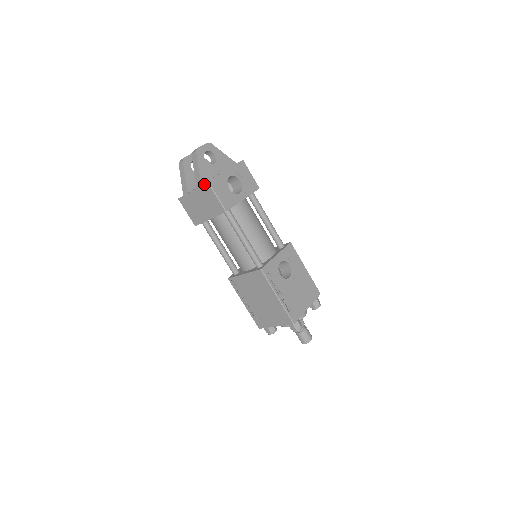
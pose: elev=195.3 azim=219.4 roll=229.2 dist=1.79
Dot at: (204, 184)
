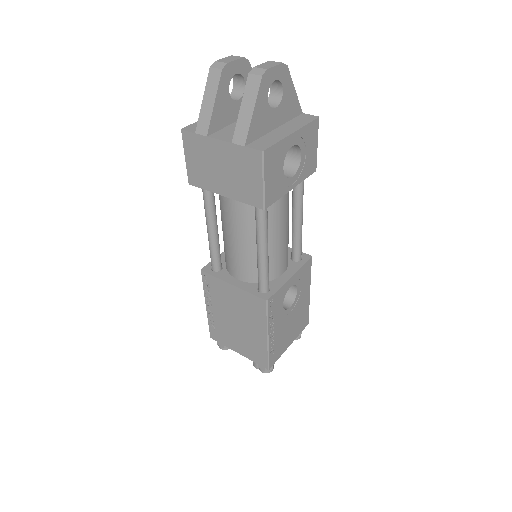
Dot at: (252, 149)
